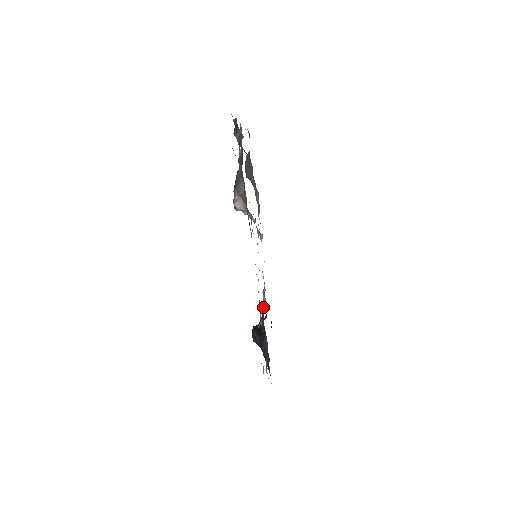
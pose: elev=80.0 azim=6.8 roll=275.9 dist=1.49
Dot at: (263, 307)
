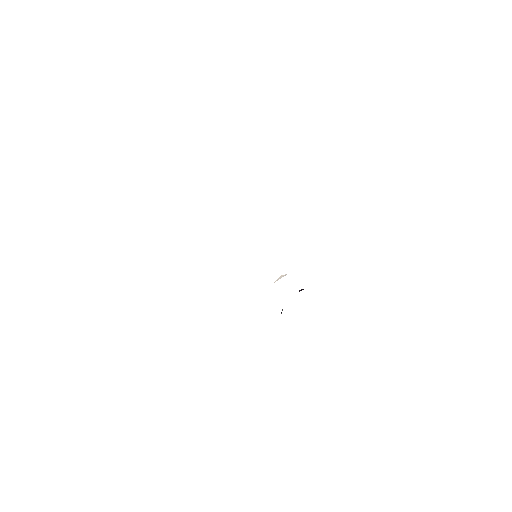
Dot at: occluded
